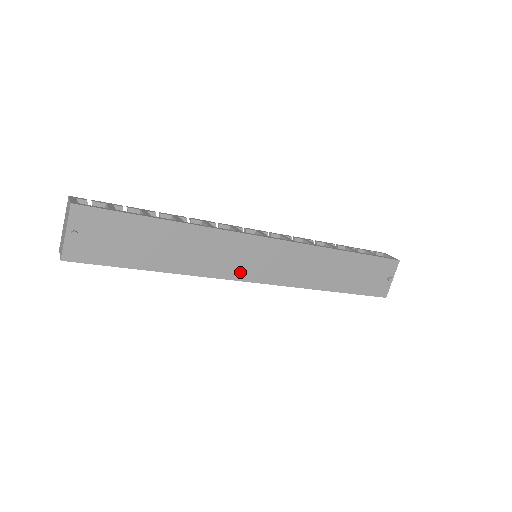
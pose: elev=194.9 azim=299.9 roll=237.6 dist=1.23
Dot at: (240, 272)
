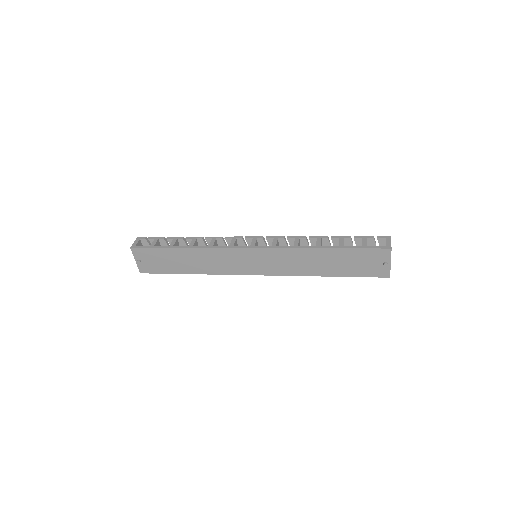
Dot at: (242, 270)
